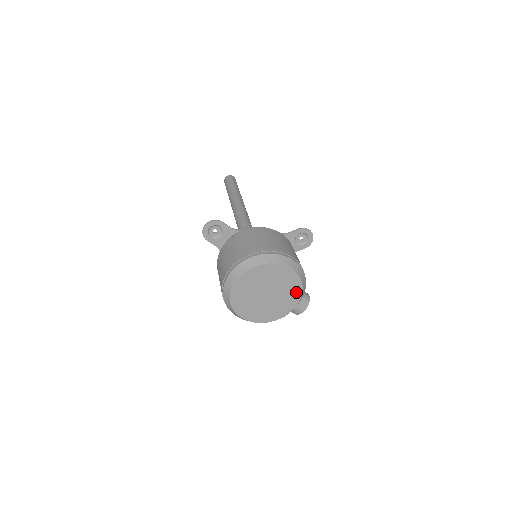
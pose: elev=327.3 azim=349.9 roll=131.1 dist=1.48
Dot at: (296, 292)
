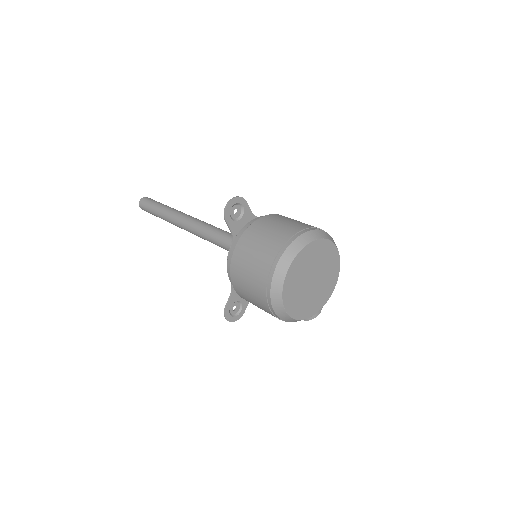
Dot at: (332, 282)
